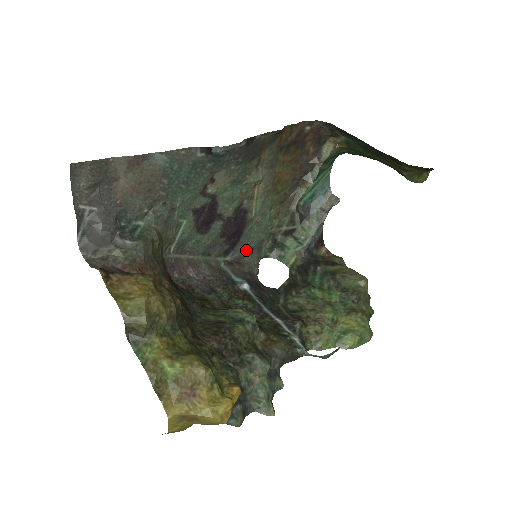
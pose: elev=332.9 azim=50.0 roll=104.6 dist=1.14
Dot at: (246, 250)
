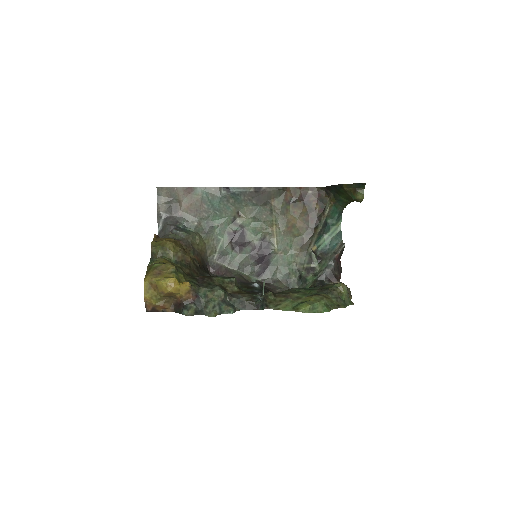
Dot at: (276, 279)
